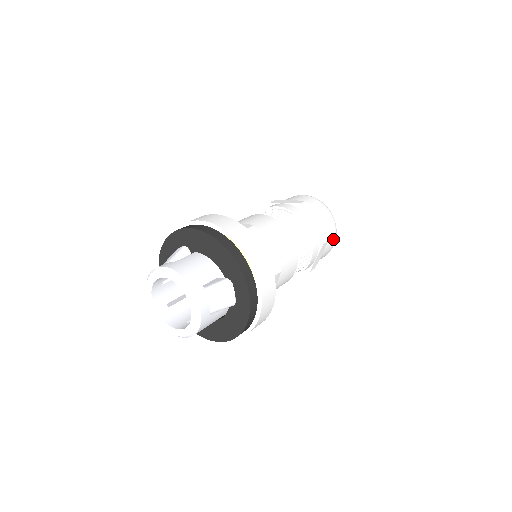
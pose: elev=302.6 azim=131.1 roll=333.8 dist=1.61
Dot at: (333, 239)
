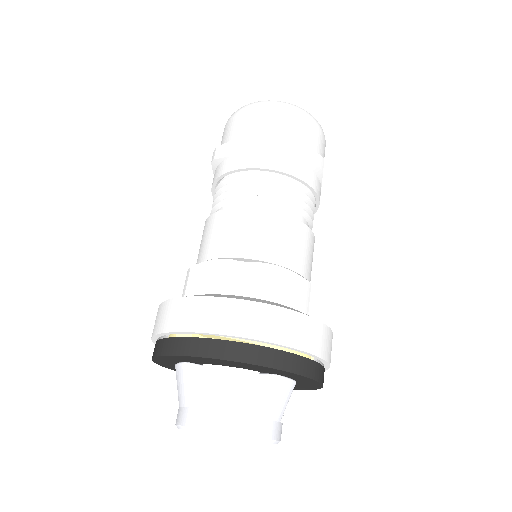
Dot at: (323, 141)
